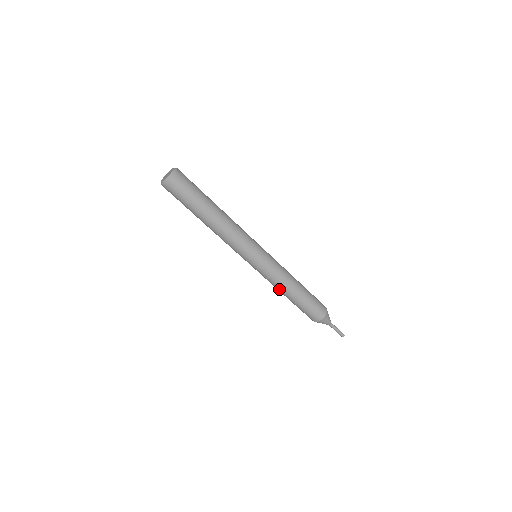
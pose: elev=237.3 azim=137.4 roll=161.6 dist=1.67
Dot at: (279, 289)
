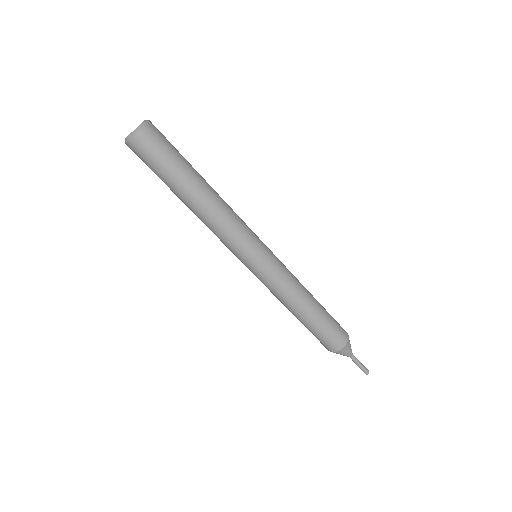
Dot at: occluded
